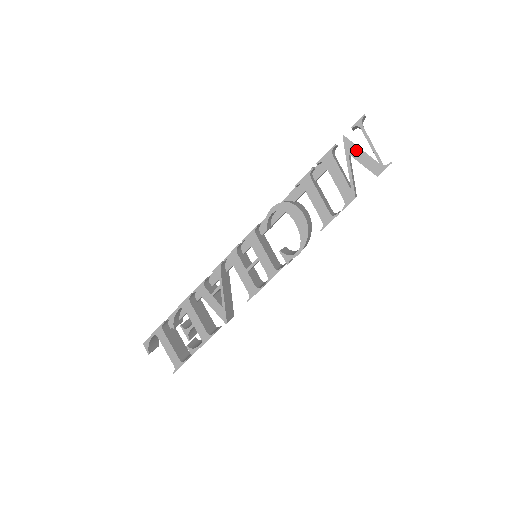
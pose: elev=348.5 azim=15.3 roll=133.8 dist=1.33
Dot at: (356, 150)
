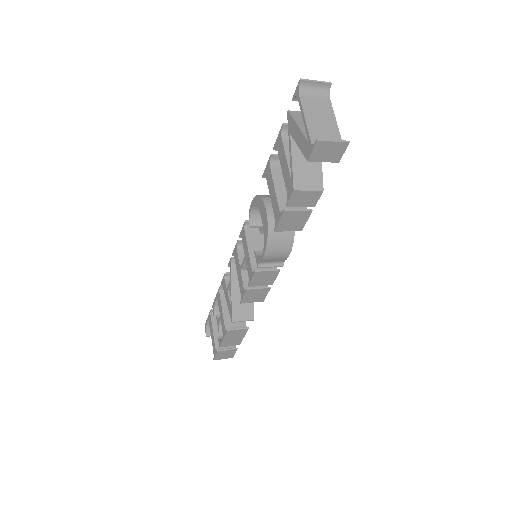
Dot at: (294, 128)
